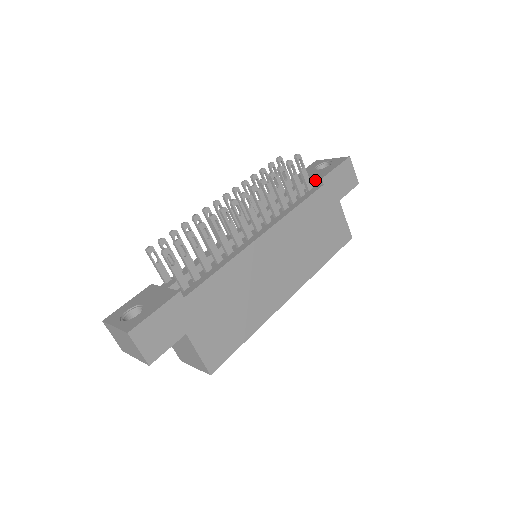
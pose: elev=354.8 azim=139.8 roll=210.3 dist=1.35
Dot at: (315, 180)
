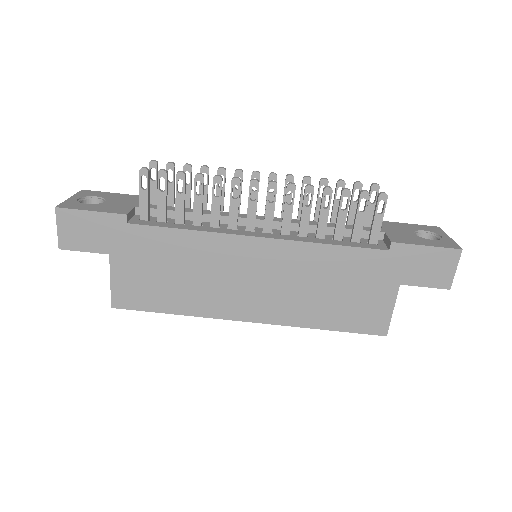
Dot at: (388, 238)
